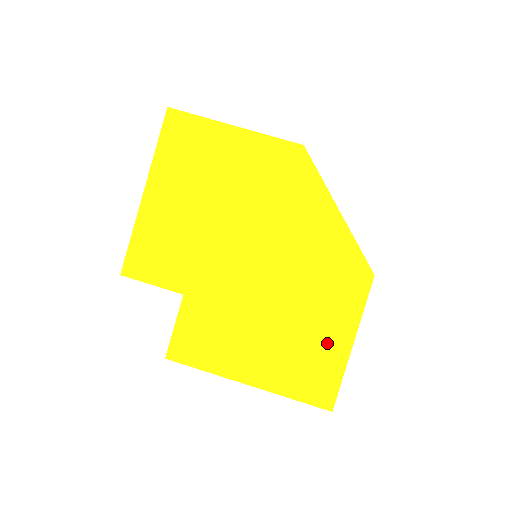
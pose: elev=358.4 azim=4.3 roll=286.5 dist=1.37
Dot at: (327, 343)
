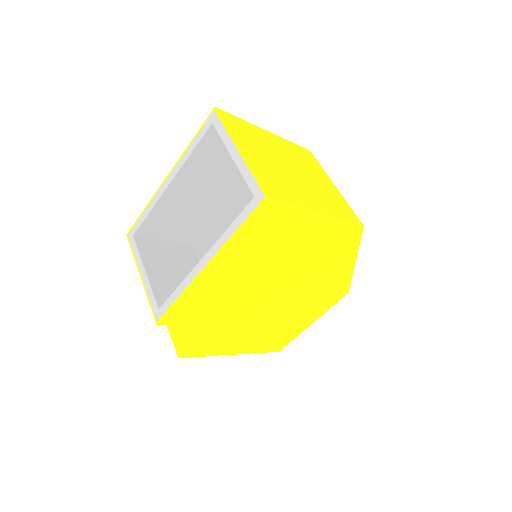
Dot at: (297, 327)
